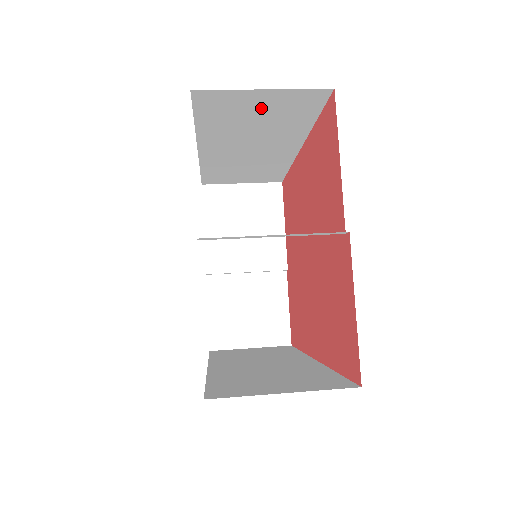
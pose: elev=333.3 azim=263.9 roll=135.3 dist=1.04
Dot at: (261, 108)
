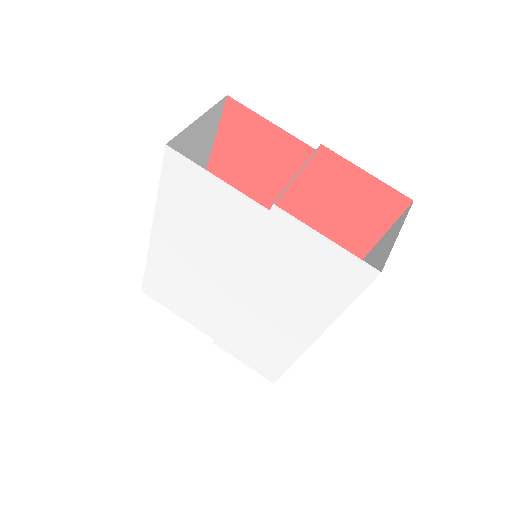
Dot at: (193, 143)
